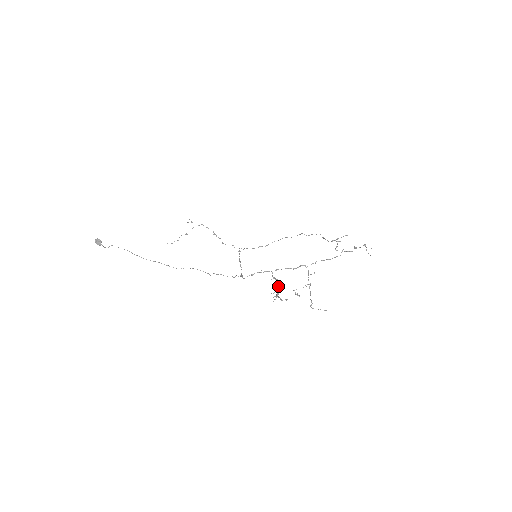
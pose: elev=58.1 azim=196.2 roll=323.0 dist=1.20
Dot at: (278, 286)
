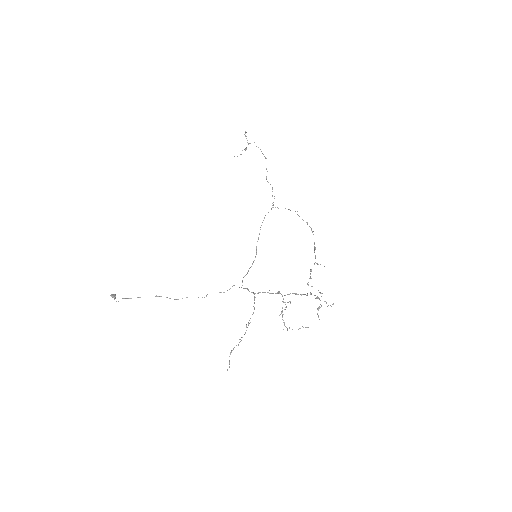
Dot at: (248, 323)
